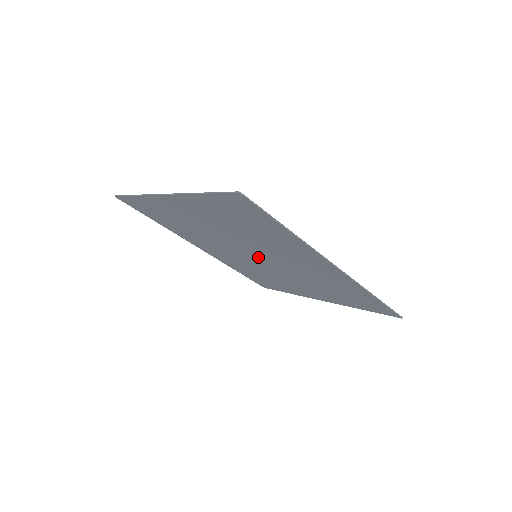
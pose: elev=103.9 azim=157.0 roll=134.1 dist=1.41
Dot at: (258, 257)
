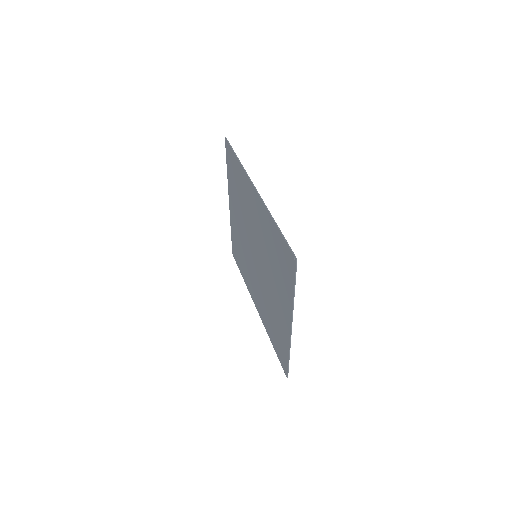
Dot at: (256, 256)
